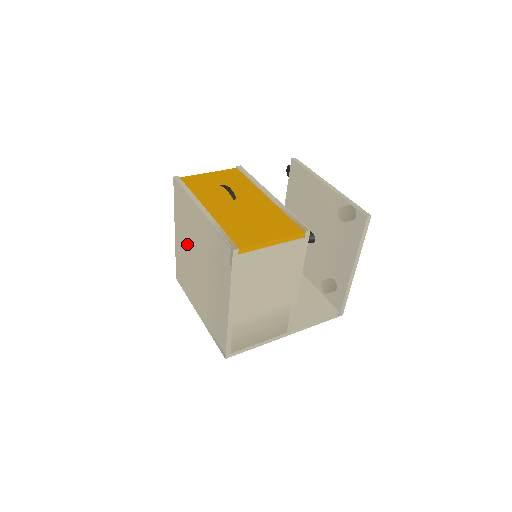
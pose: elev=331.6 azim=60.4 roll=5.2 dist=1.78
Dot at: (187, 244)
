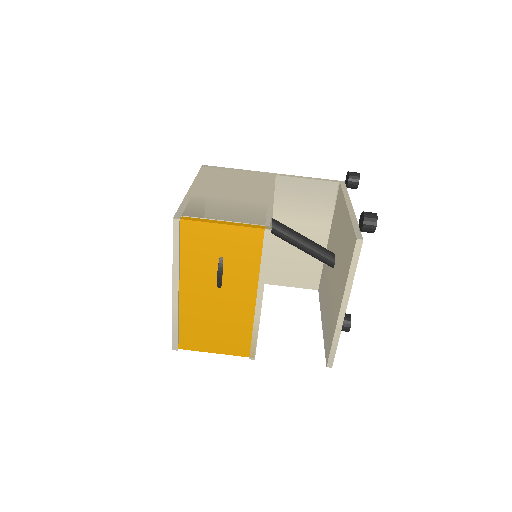
Dot at: occluded
